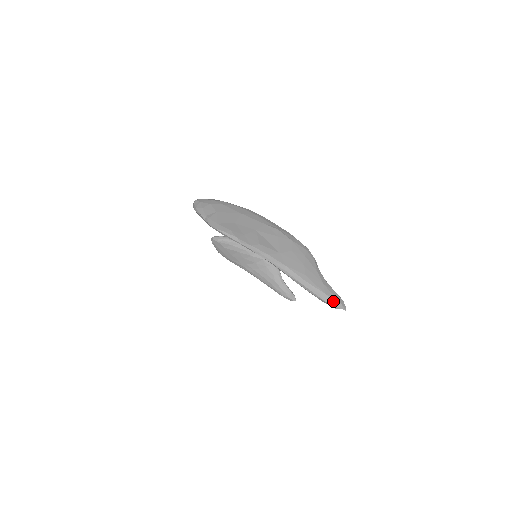
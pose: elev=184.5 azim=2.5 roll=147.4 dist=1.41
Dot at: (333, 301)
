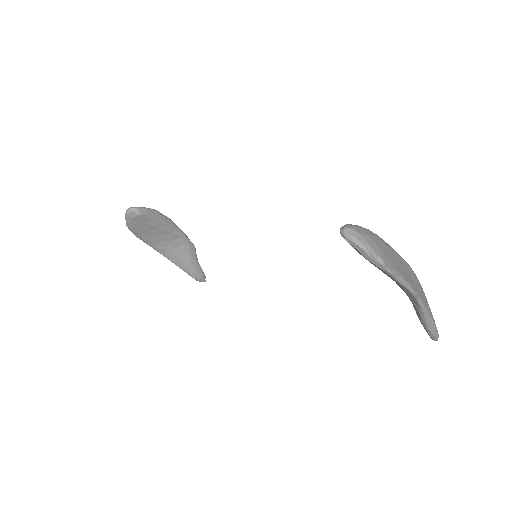
Dot at: (438, 335)
